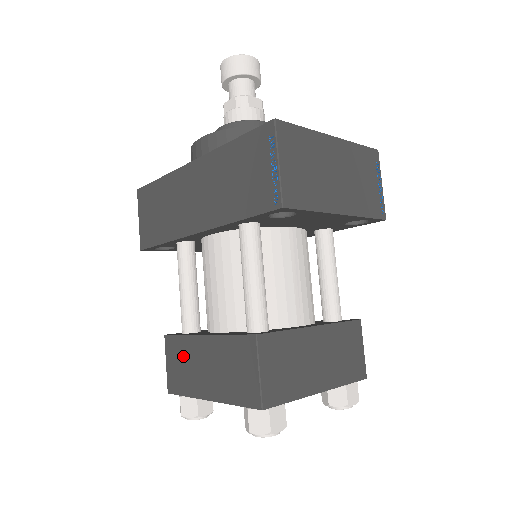
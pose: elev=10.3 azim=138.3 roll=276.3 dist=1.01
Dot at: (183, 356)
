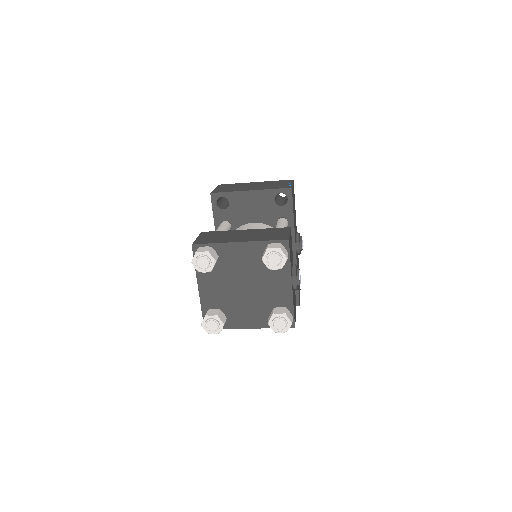
Dot at: occluded
